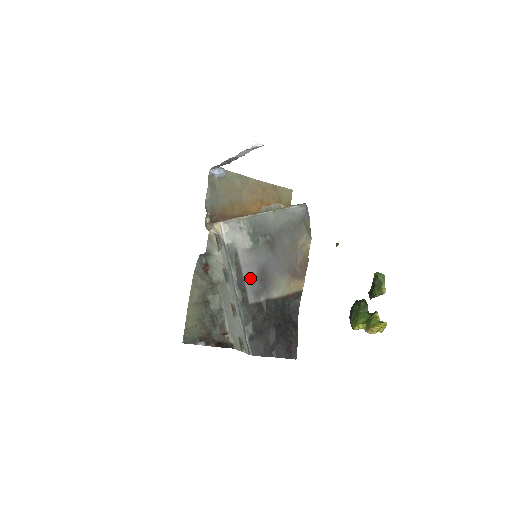
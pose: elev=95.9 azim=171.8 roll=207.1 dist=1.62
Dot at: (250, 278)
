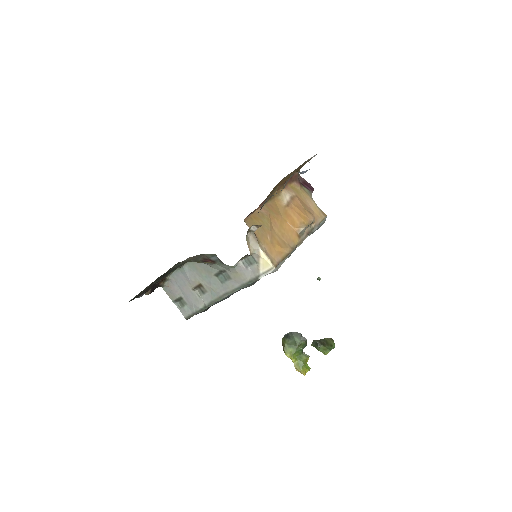
Dot at: occluded
